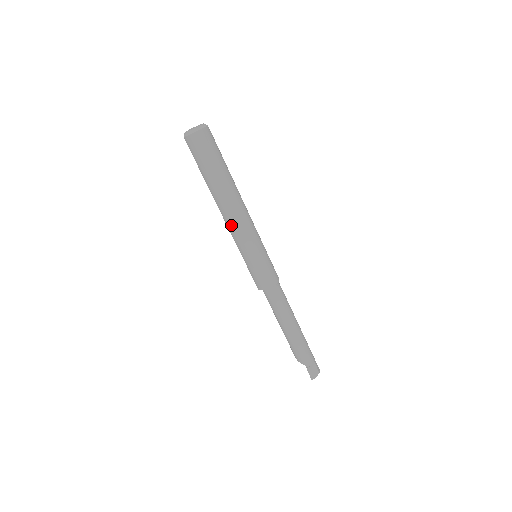
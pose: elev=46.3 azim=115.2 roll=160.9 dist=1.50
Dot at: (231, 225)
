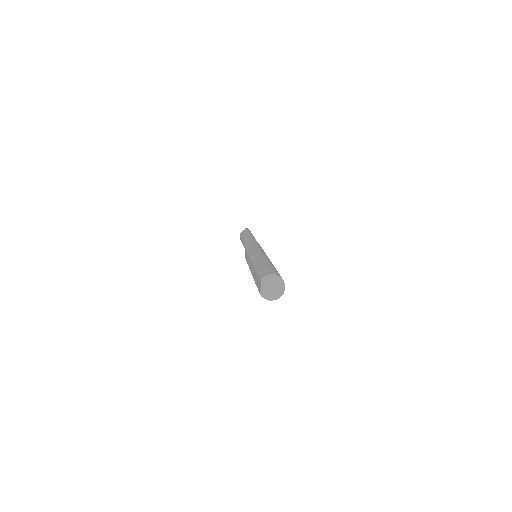
Dot at: occluded
